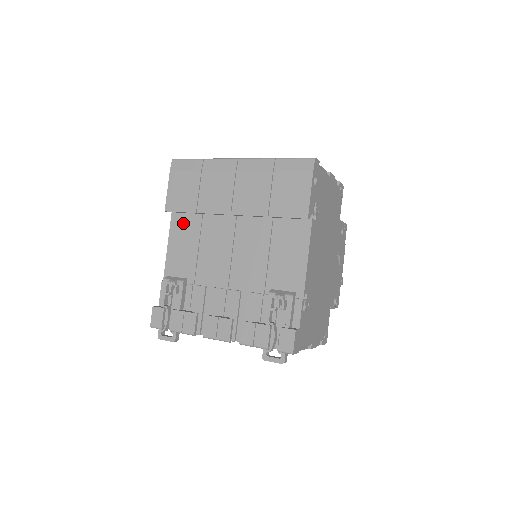
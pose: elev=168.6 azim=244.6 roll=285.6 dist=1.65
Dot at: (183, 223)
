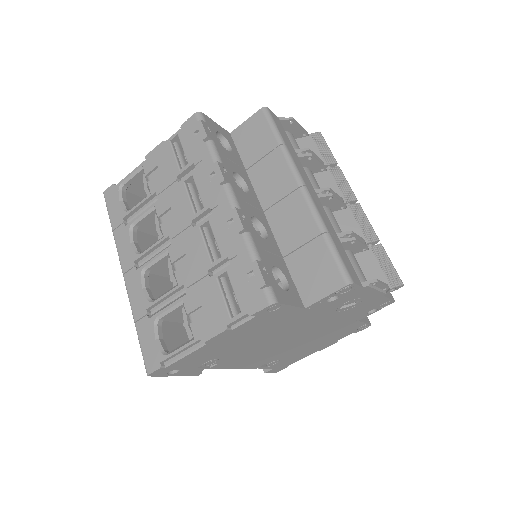
Dot at: occluded
